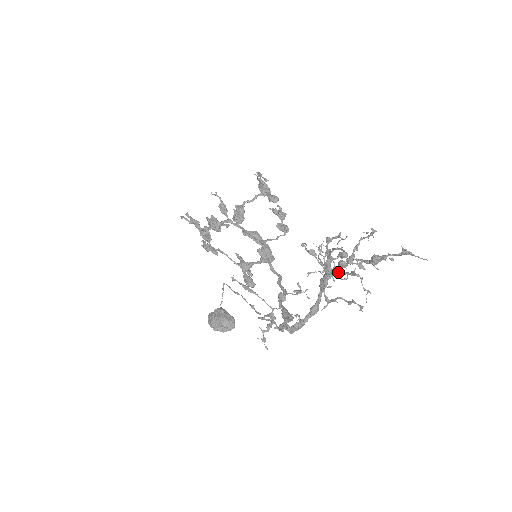
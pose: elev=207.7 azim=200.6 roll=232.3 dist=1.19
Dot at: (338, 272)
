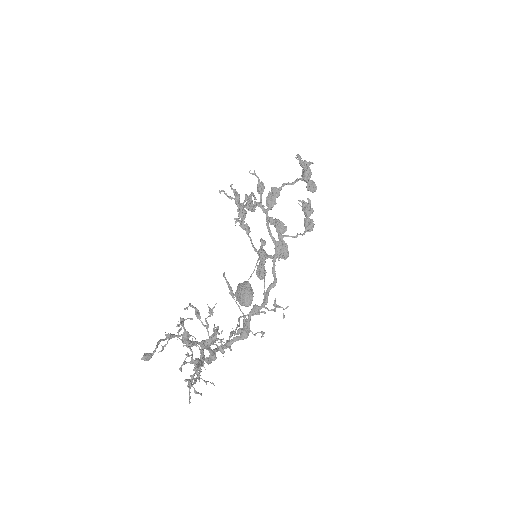
Dot at: (221, 339)
